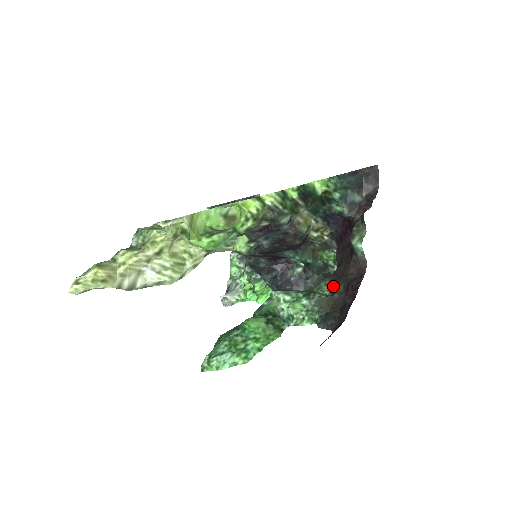
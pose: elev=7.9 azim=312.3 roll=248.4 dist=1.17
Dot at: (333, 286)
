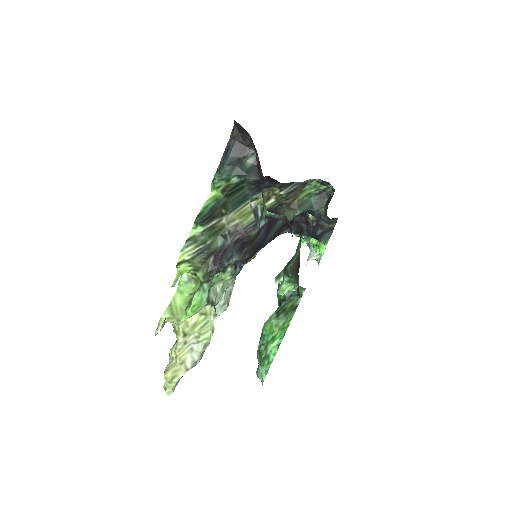
Dot at: occluded
